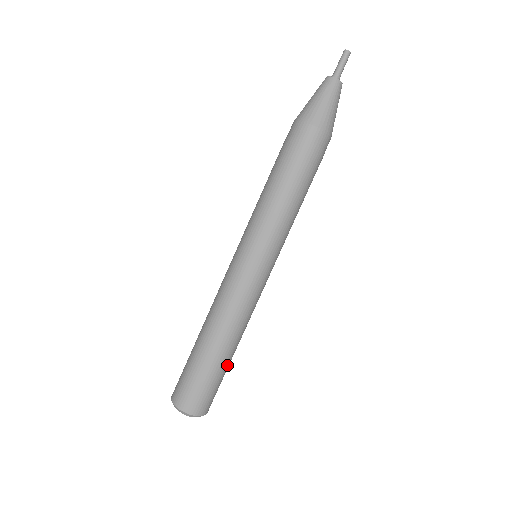
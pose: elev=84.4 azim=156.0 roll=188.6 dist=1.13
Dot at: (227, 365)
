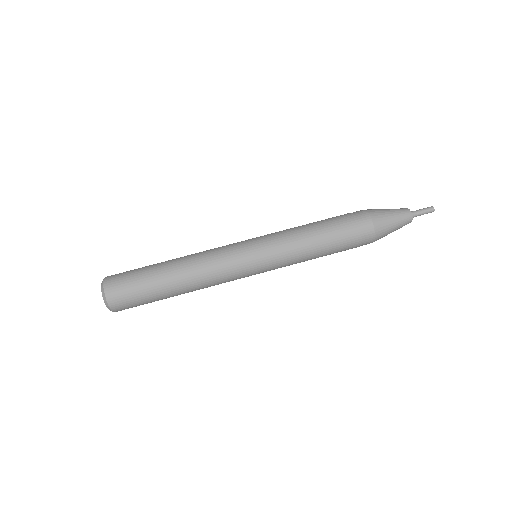
Dot at: (164, 298)
